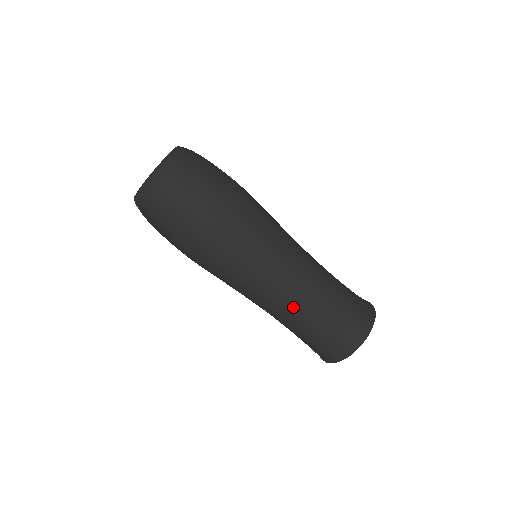
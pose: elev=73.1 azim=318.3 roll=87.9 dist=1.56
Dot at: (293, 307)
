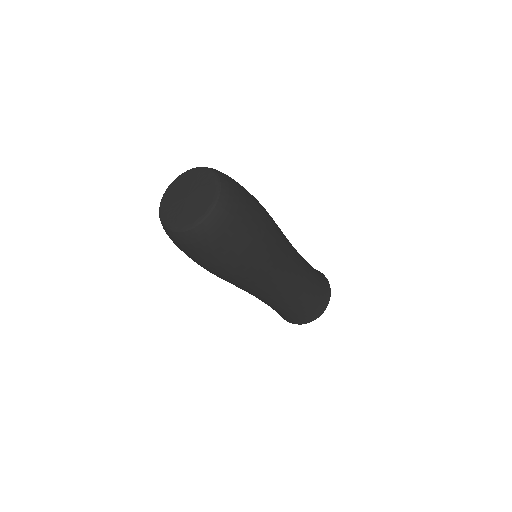
Dot at: (281, 301)
